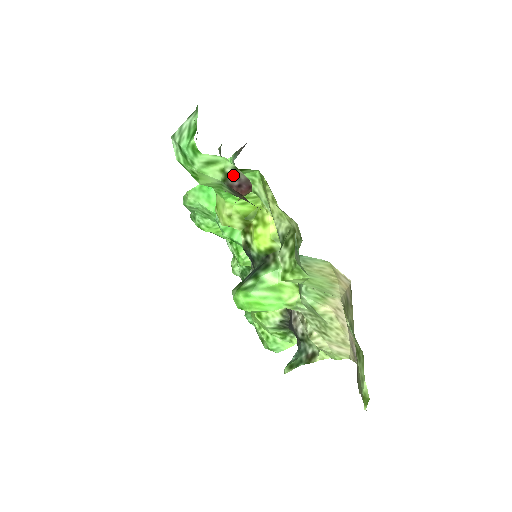
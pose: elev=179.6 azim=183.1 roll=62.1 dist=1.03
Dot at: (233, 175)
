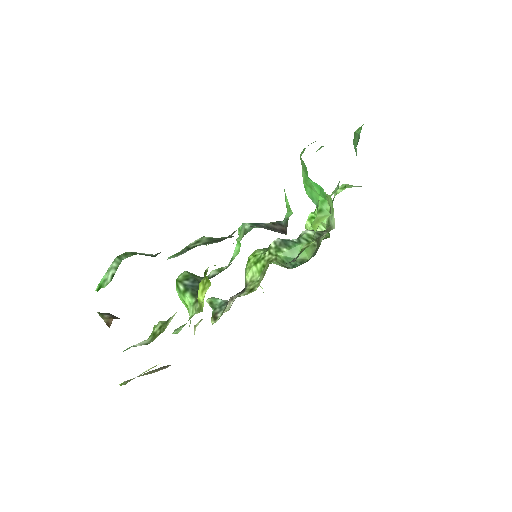
Dot at: occluded
